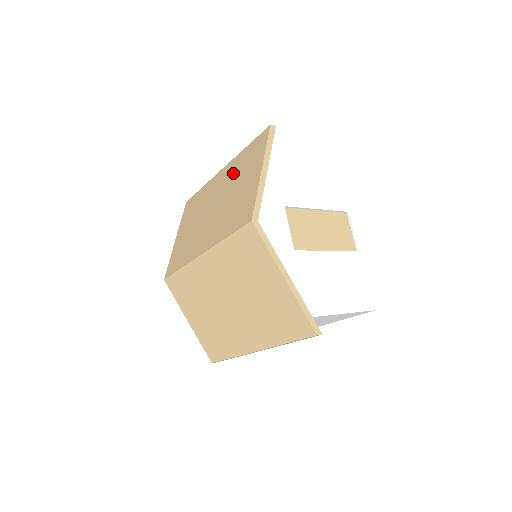
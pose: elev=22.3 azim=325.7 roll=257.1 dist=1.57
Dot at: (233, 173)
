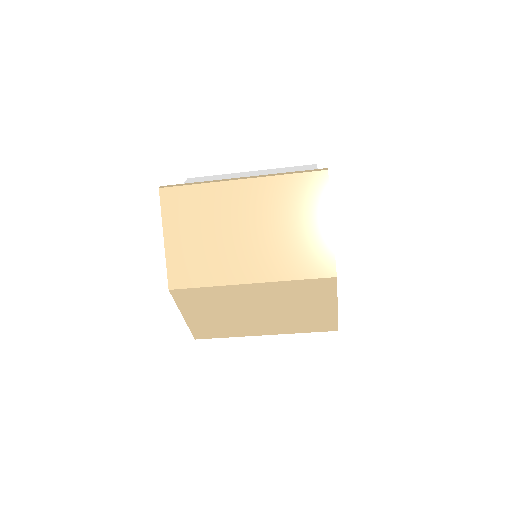
Dot at: (274, 200)
